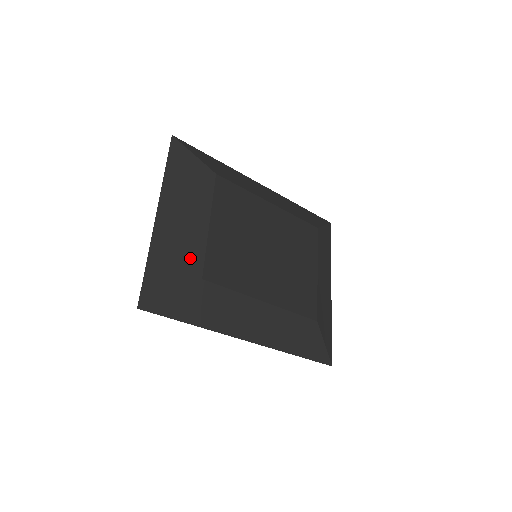
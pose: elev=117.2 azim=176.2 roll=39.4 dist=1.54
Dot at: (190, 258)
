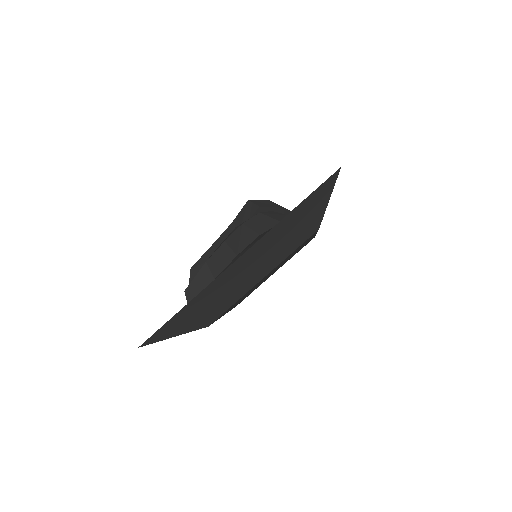
Dot at: (218, 308)
